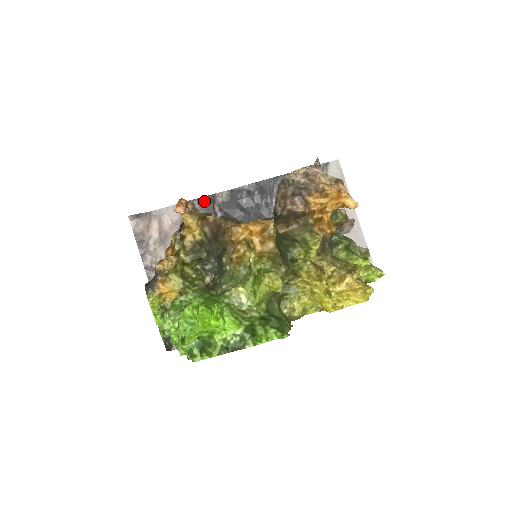
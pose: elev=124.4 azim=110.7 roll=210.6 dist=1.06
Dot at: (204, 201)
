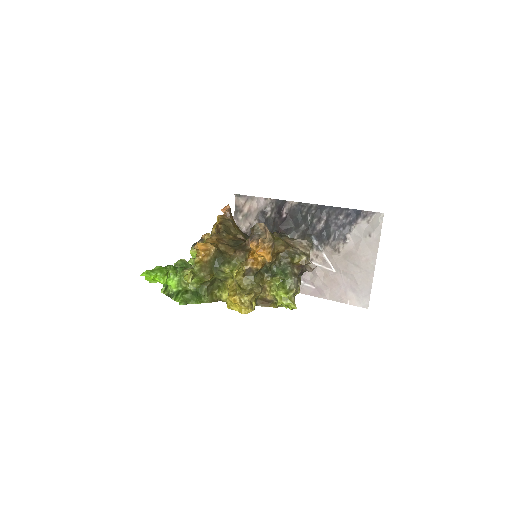
Dot at: (280, 203)
